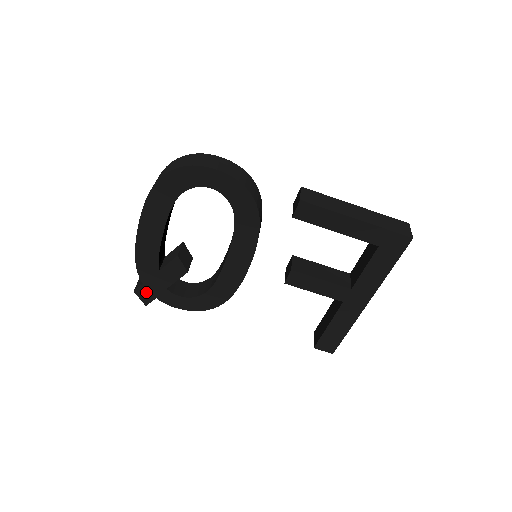
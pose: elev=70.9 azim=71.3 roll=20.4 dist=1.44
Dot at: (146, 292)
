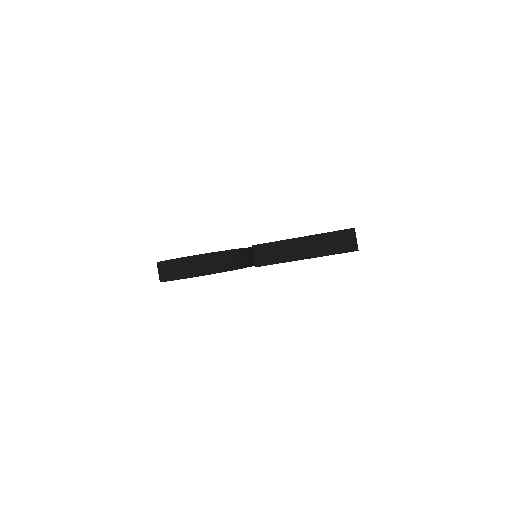
Dot at: occluded
